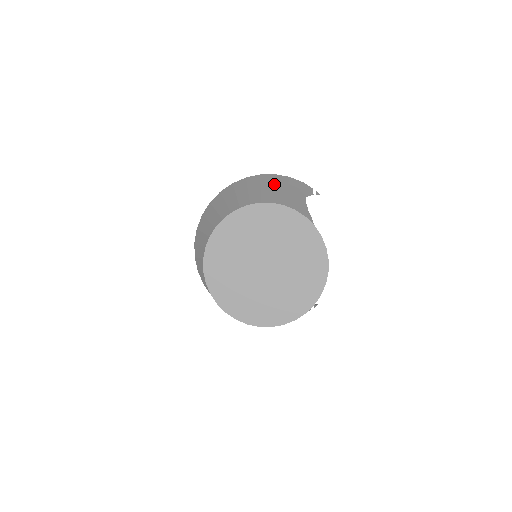
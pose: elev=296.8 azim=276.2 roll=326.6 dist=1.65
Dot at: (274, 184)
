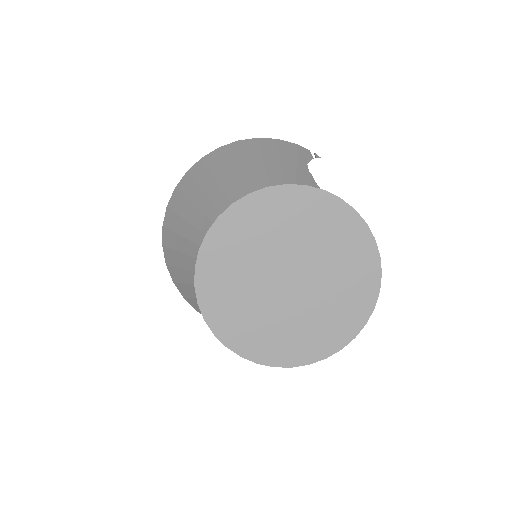
Dot at: (261, 152)
